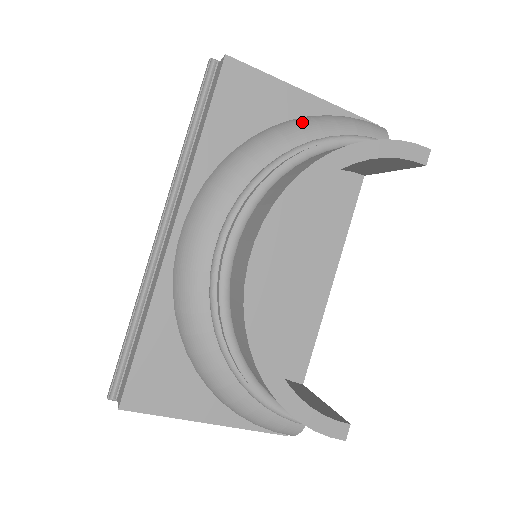
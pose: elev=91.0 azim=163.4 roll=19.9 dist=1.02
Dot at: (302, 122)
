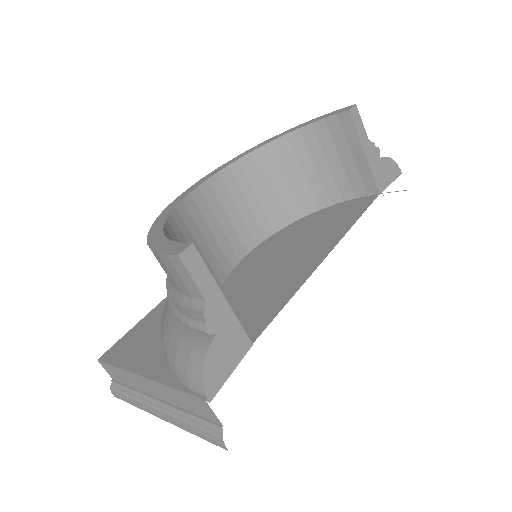
Dot at: occluded
